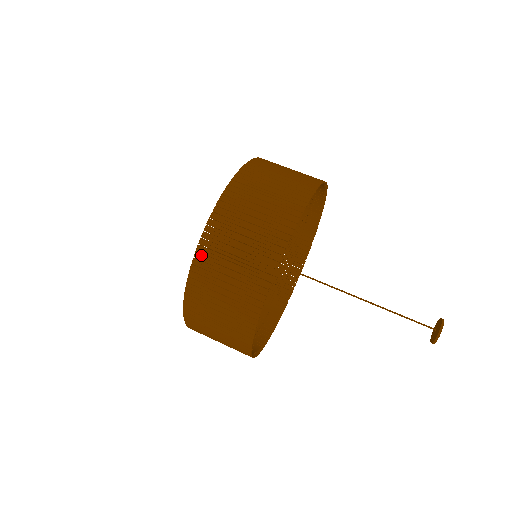
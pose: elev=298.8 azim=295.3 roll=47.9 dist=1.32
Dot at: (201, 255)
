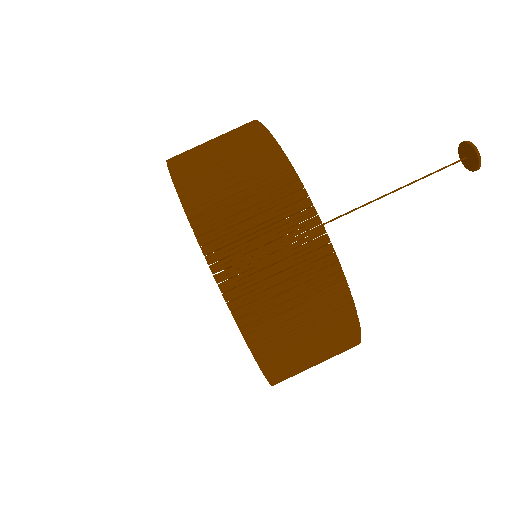
Dot at: (219, 264)
